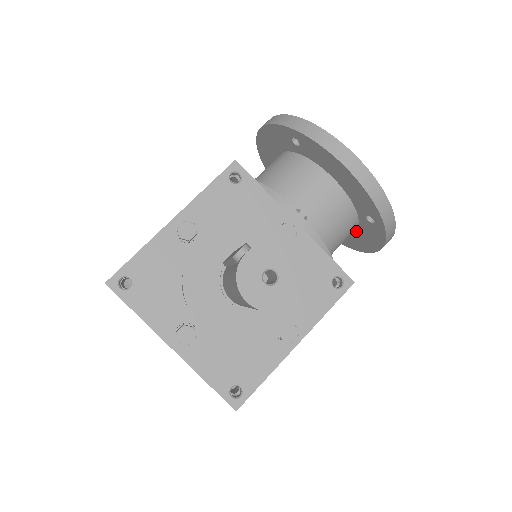
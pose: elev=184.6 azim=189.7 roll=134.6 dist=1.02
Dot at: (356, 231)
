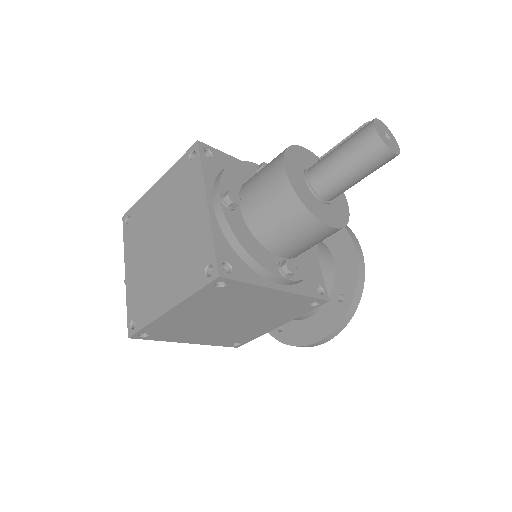
Dot at: (313, 317)
